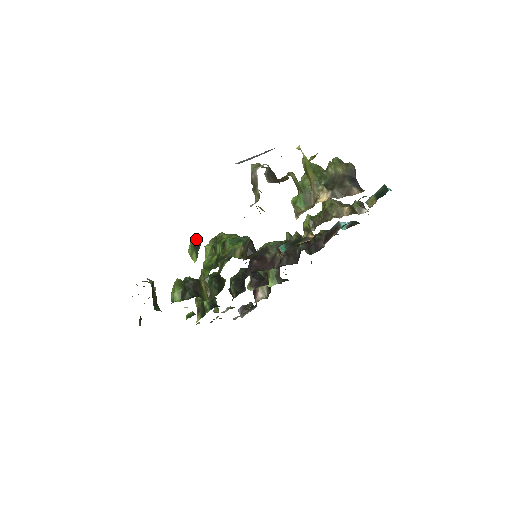
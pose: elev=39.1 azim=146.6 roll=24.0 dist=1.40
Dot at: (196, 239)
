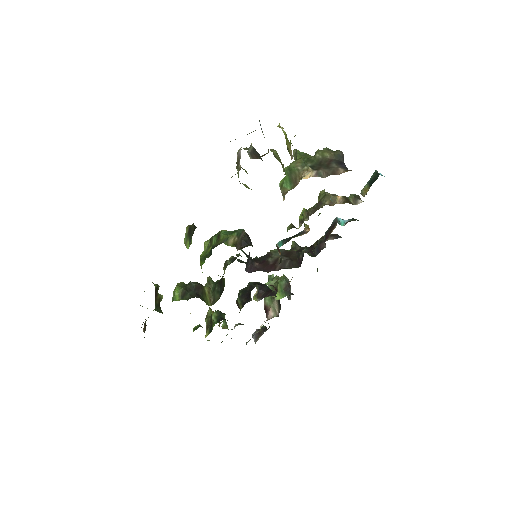
Dot at: (190, 227)
